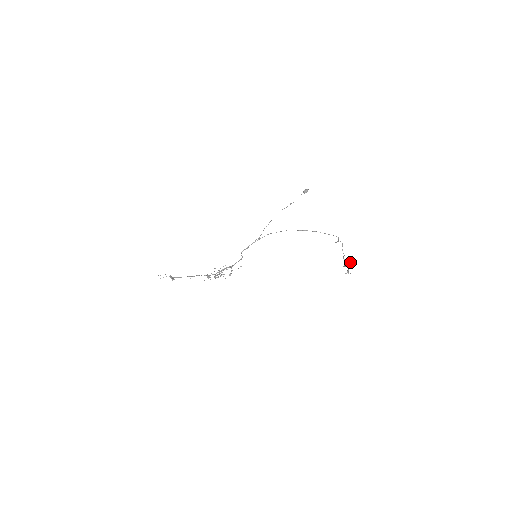
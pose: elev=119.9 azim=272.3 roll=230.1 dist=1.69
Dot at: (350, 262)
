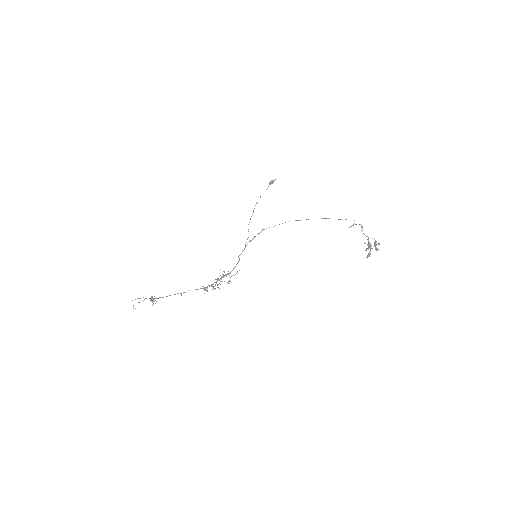
Dot at: (378, 243)
